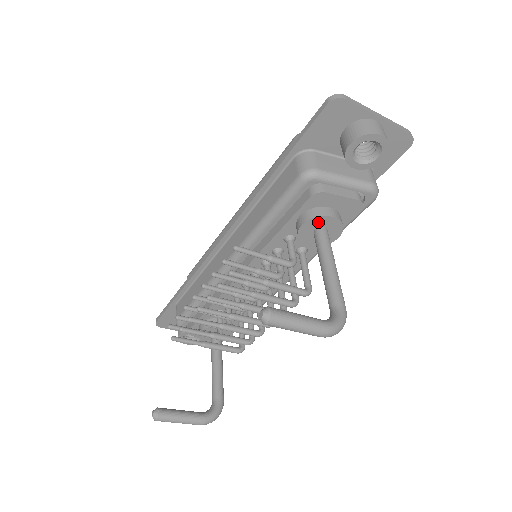
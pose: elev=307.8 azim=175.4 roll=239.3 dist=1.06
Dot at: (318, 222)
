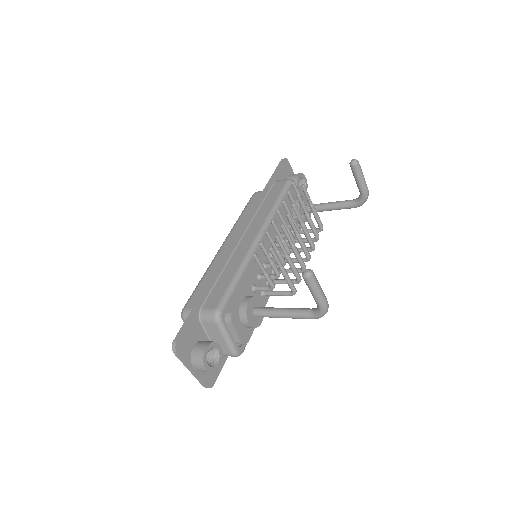
Dot at: (304, 201)
